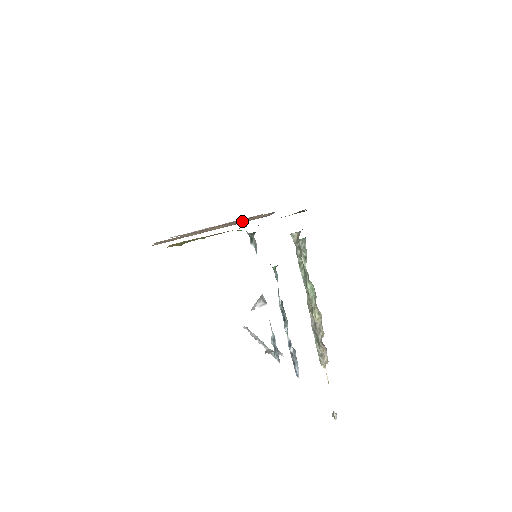
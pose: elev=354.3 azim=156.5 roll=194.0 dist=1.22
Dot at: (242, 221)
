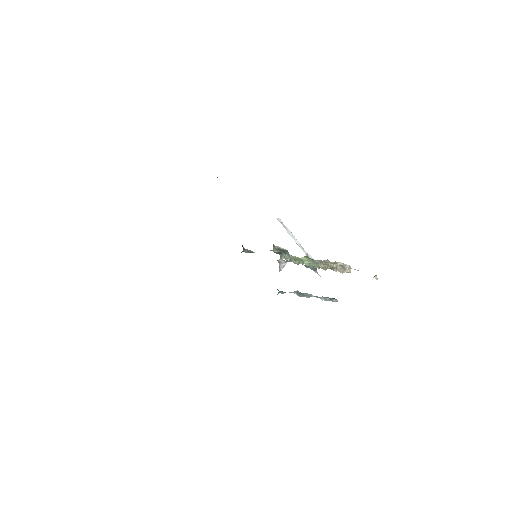
Dot at: occluded
